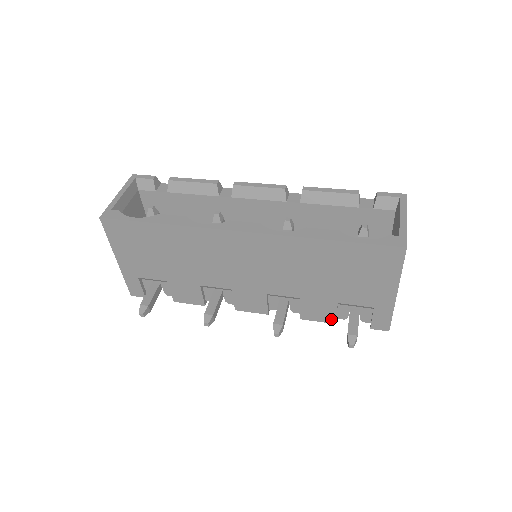
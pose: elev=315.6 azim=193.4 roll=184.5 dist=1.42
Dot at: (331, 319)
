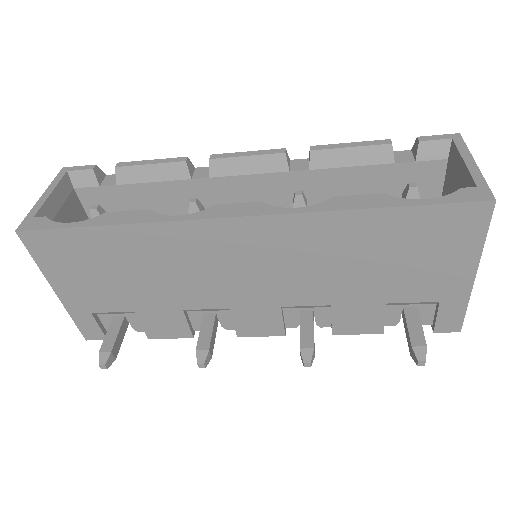
Dot at: (376, 328)
